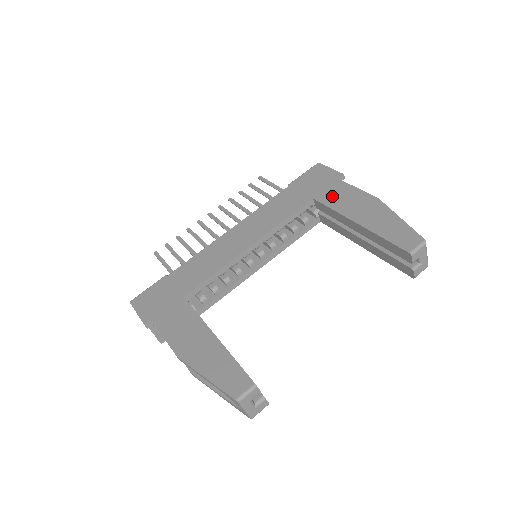
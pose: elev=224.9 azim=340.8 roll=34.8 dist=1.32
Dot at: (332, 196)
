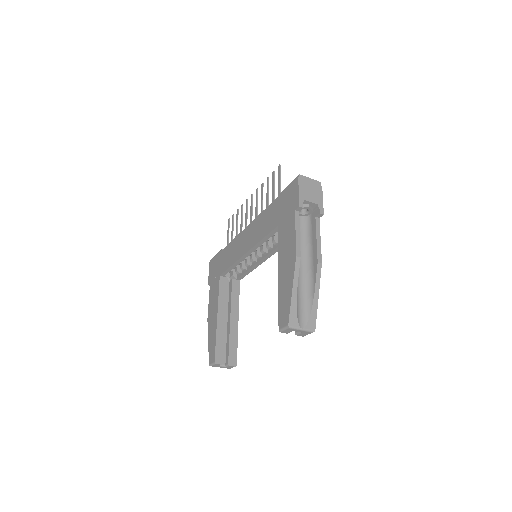
Dot at: (284, 232)
